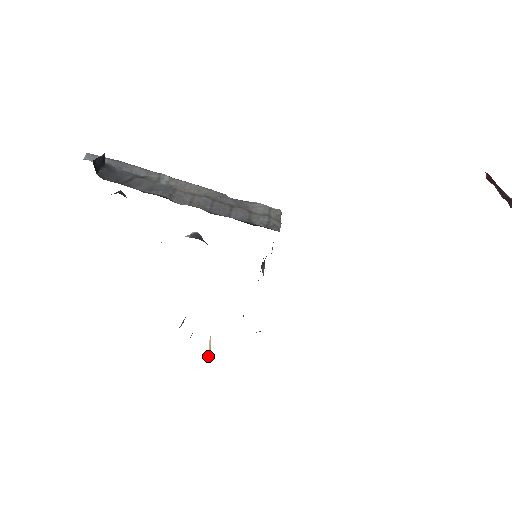
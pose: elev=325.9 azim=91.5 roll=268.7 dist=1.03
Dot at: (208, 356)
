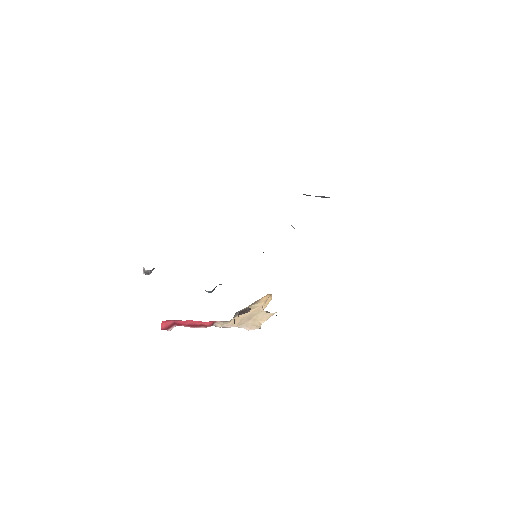
Dot at: (271, 298)
